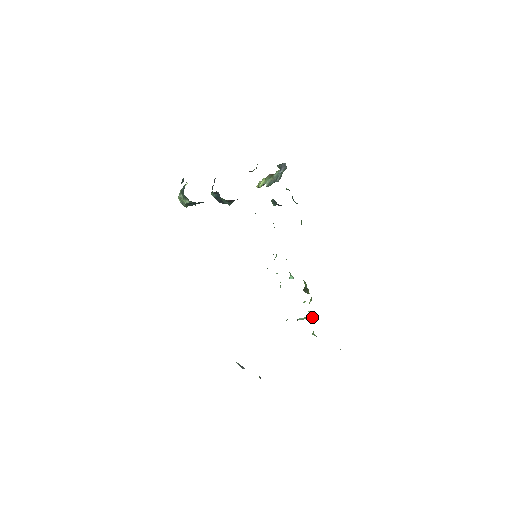
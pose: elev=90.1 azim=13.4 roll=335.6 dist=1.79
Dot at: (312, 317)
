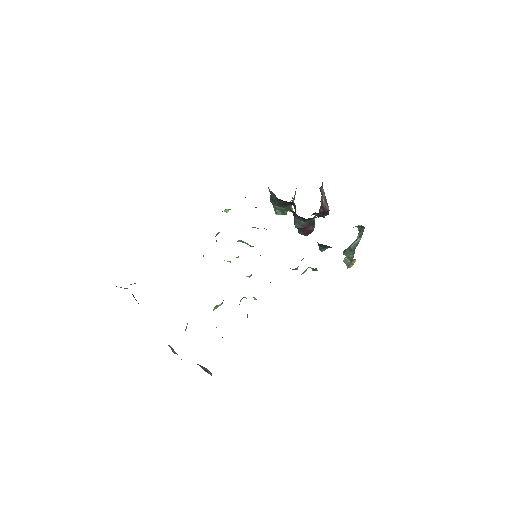
Dot at: occluded
